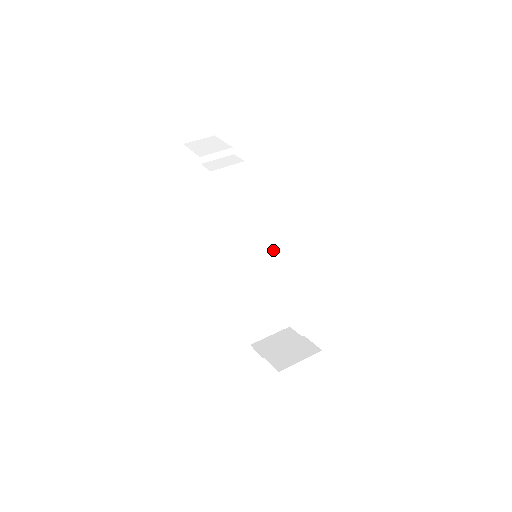
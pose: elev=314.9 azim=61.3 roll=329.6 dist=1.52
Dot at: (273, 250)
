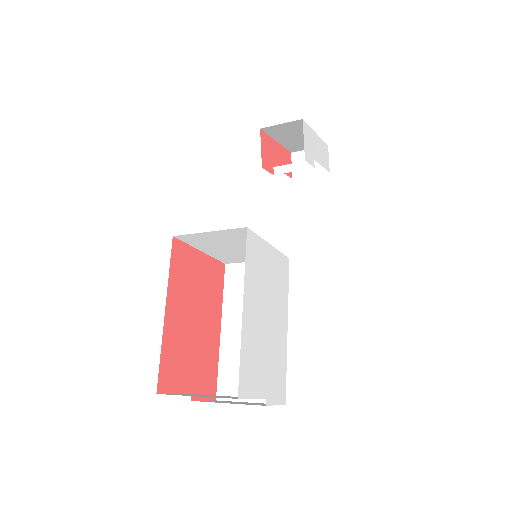
Dot at: (288, 259)
